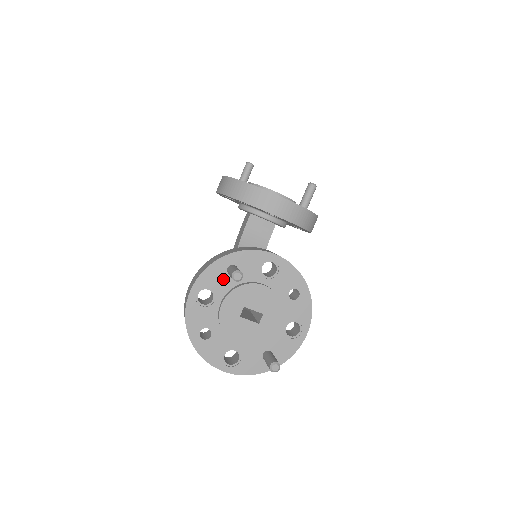
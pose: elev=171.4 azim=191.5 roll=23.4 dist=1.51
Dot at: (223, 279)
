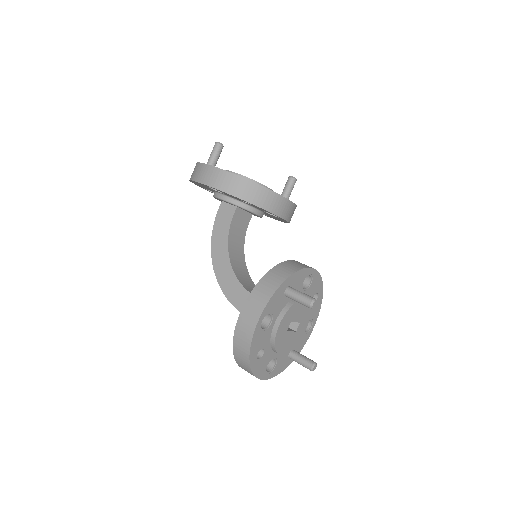
Dot at: (280, 301)
